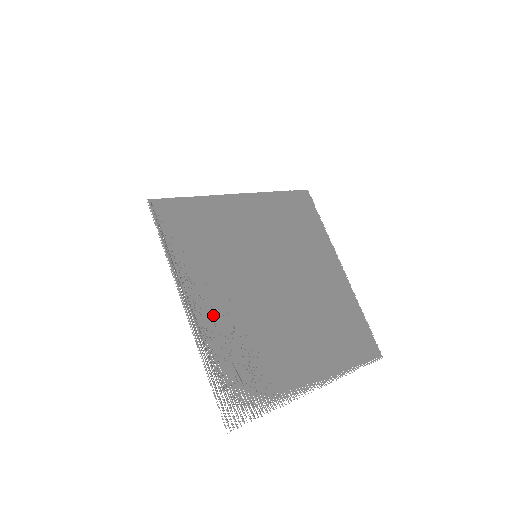
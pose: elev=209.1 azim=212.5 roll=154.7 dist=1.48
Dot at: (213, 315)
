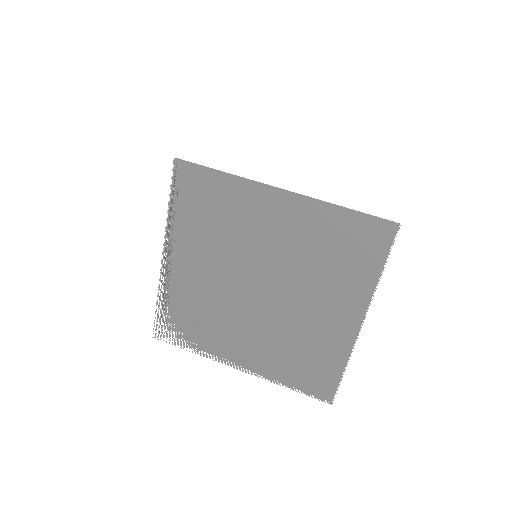
Dot at: (182, 274)
